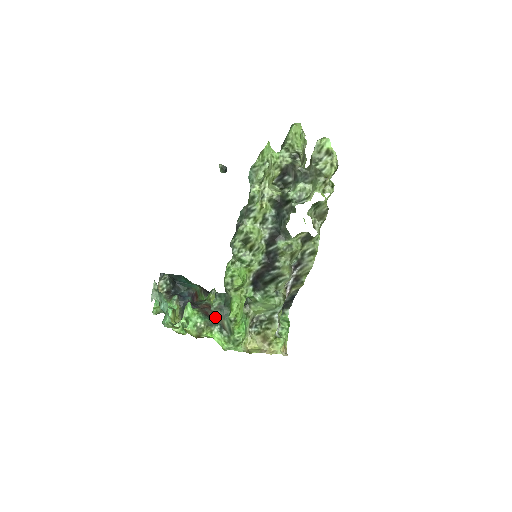
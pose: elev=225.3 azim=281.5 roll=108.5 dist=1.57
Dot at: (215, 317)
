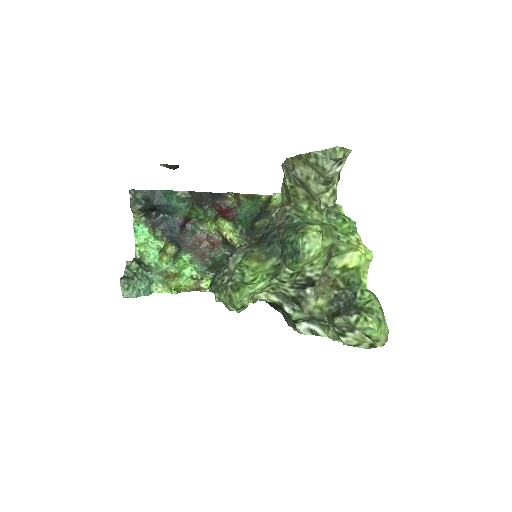
Dot at: occluded
